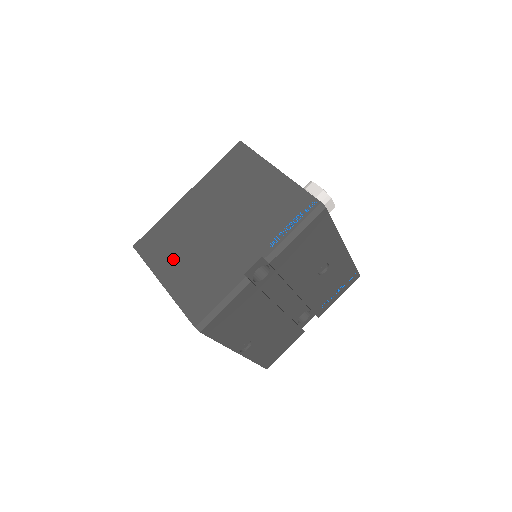
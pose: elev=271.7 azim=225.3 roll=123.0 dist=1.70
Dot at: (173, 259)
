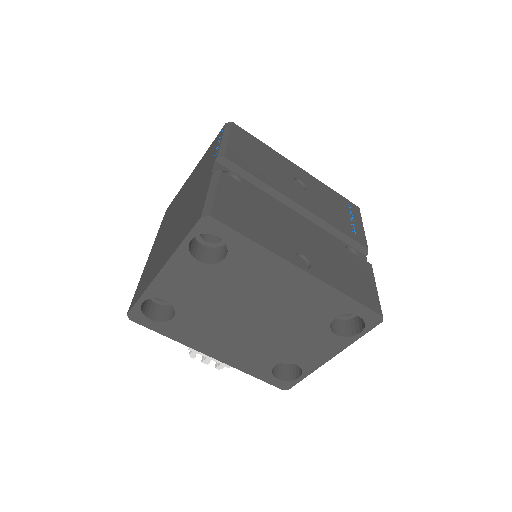
Dot at: (160, 259)
